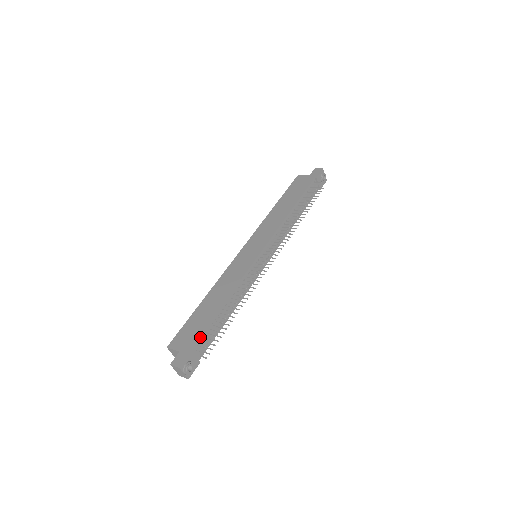
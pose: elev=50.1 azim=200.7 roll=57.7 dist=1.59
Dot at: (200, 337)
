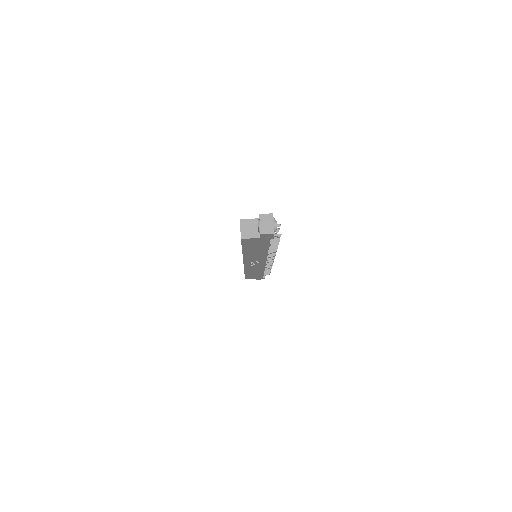
Dot at: occluded
